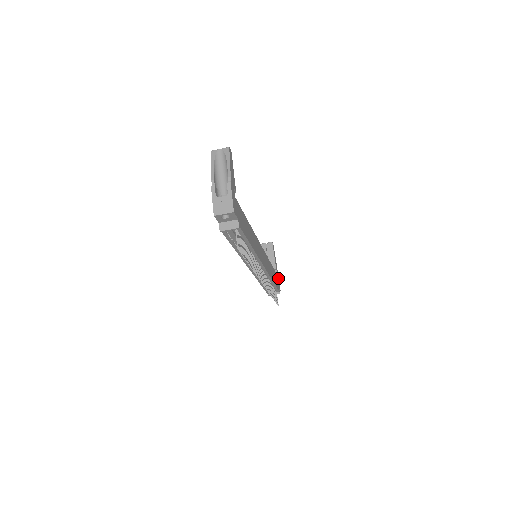
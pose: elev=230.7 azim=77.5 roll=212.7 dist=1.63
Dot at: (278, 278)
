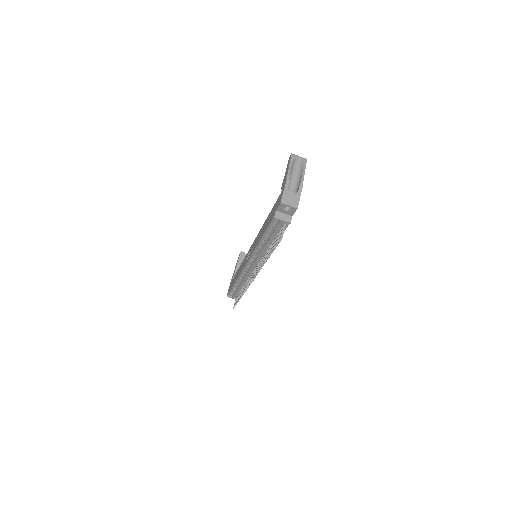
Dot at: occluded
